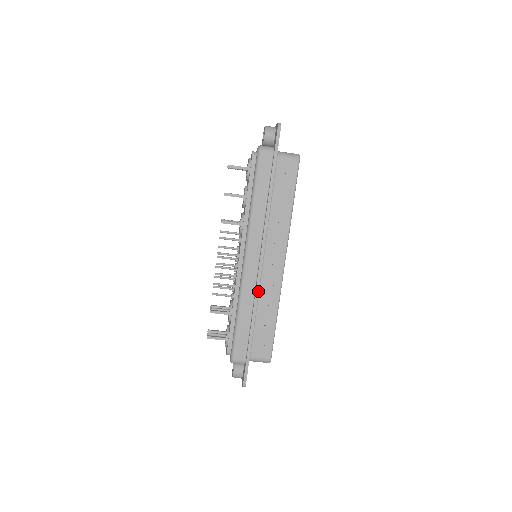
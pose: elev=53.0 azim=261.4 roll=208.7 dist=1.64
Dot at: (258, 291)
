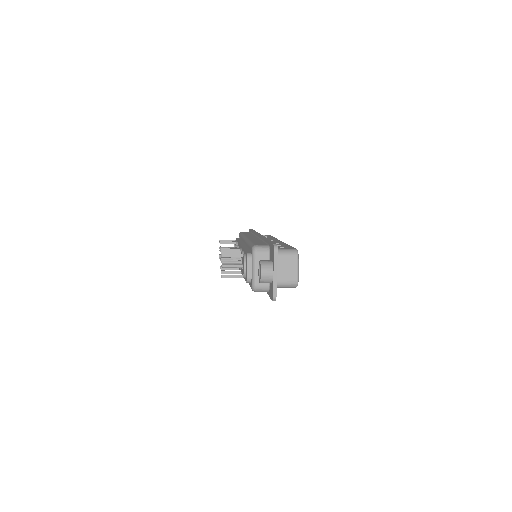
Dot at: occluded
